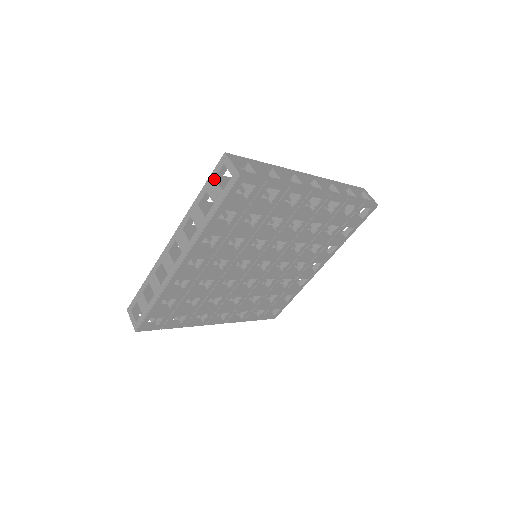
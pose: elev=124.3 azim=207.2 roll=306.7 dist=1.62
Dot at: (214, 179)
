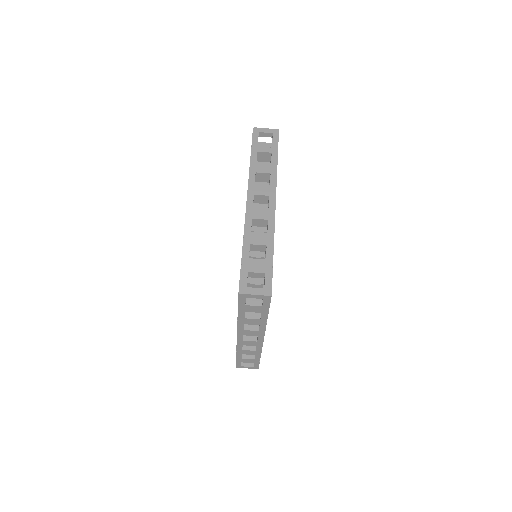
Dot at: (245, 306)
